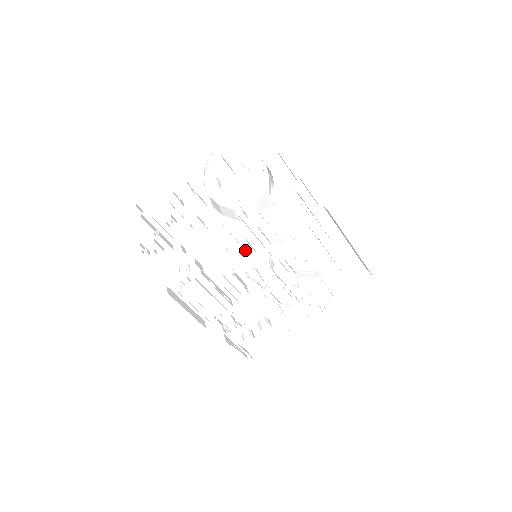
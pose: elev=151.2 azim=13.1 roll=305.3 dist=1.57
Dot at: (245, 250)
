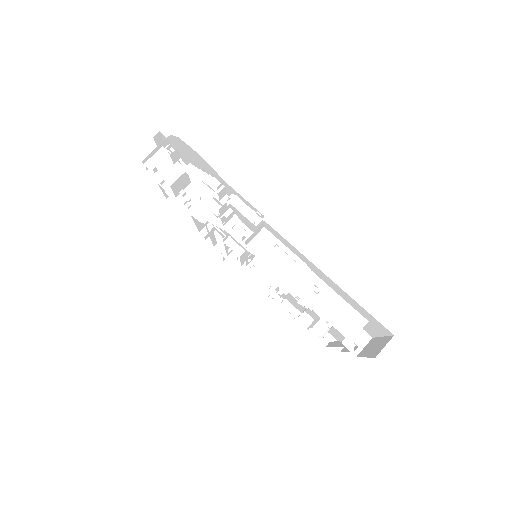
Dot at: occluded
